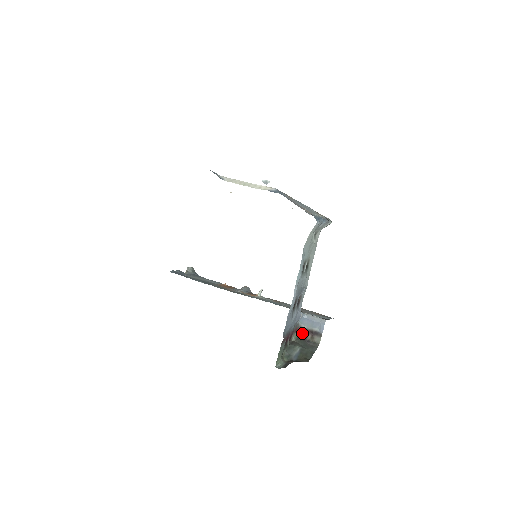
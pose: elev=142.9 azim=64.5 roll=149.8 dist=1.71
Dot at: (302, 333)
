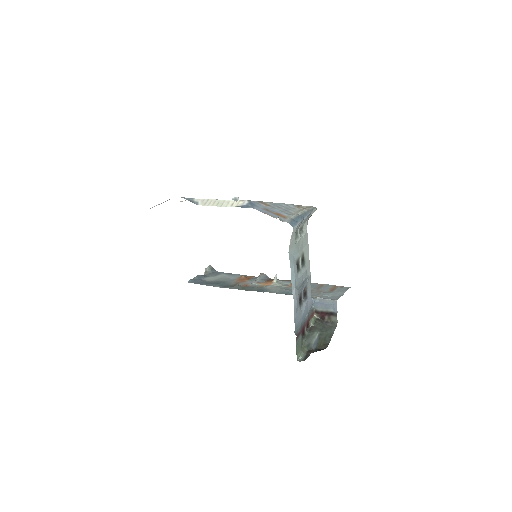
Dot at: (319, 316)
